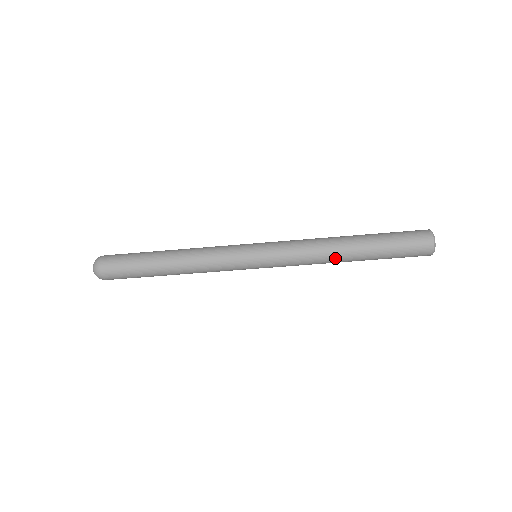
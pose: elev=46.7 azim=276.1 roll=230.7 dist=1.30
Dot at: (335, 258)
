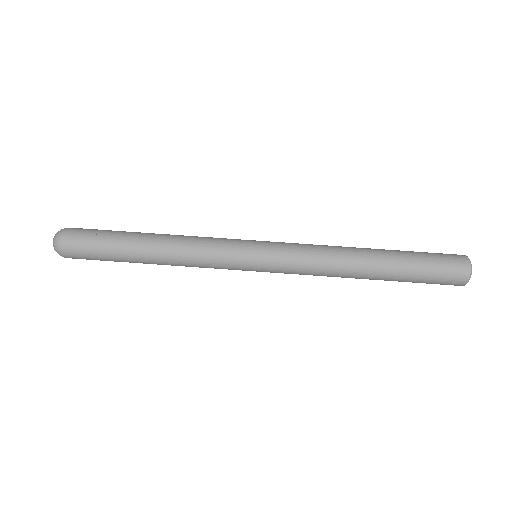
Dot at: (352, 254)
